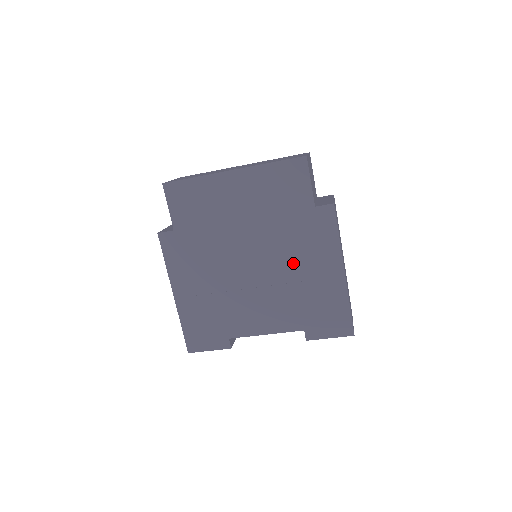
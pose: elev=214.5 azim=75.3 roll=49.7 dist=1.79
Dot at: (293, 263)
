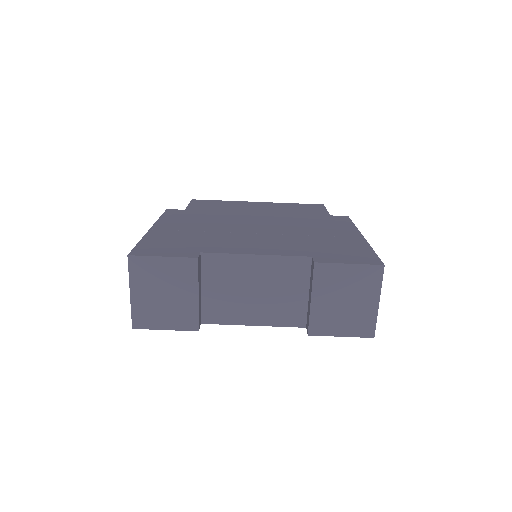
Dot at: (305, 229)
